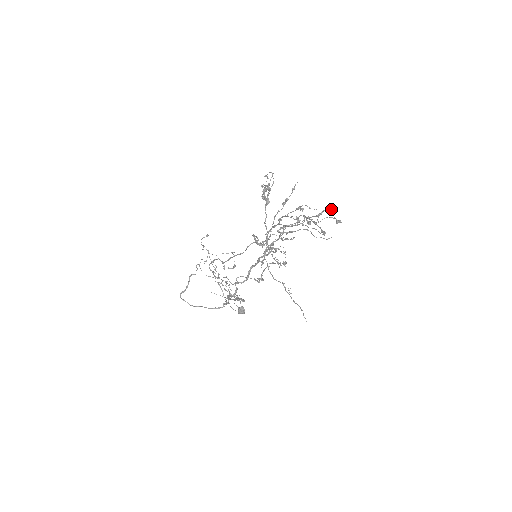
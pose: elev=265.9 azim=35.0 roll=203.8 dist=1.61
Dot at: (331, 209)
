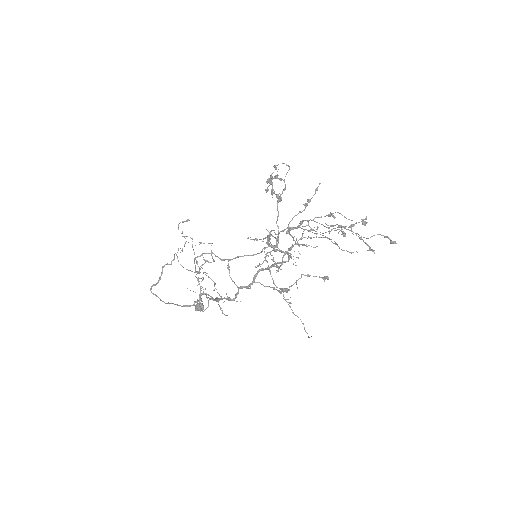
Dot at: occluded
